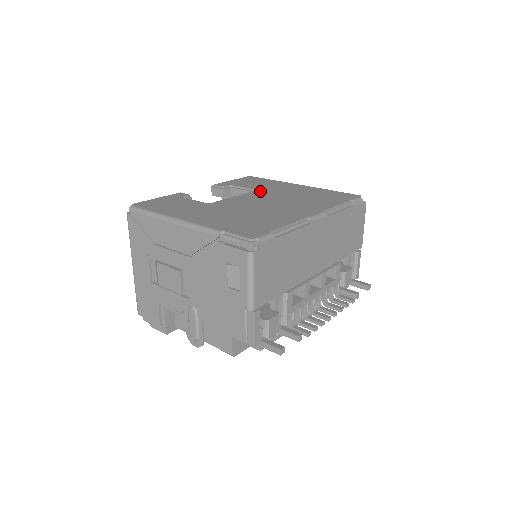
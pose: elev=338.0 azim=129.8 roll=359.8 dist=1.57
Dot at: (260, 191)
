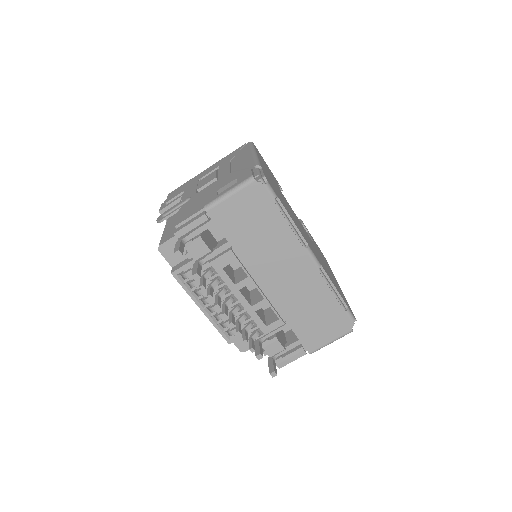
Dot at: occluded
